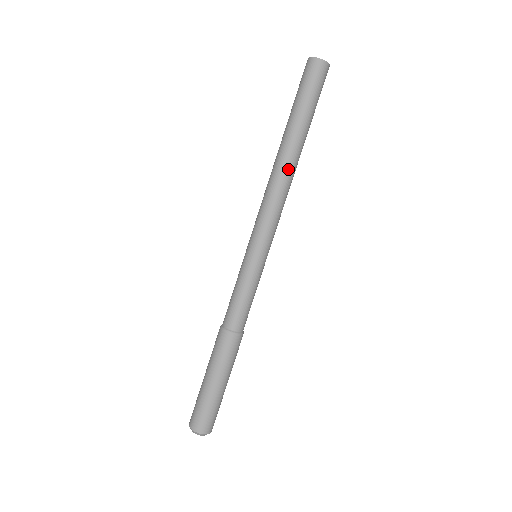
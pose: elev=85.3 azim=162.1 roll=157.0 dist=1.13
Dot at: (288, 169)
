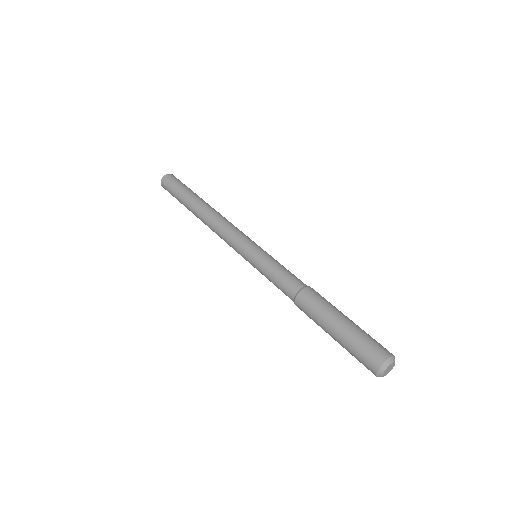
Dot at: (214, 210)
